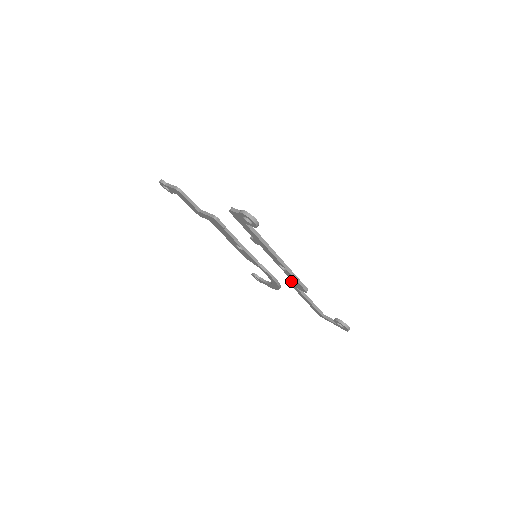
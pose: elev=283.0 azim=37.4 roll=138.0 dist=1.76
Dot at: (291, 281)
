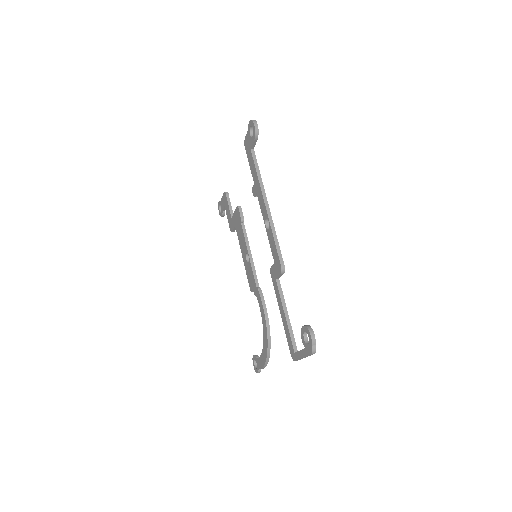
Dot at: (273, 264)
